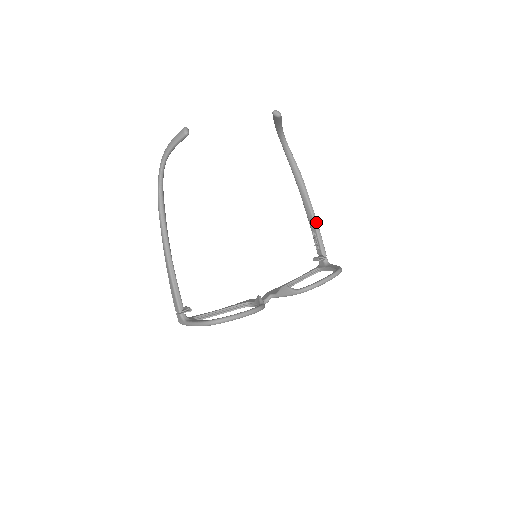
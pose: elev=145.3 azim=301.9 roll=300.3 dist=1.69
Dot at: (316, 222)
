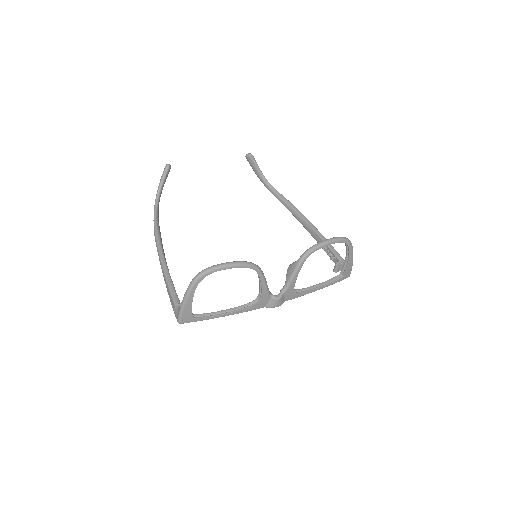
Dot at: (322, 236)
